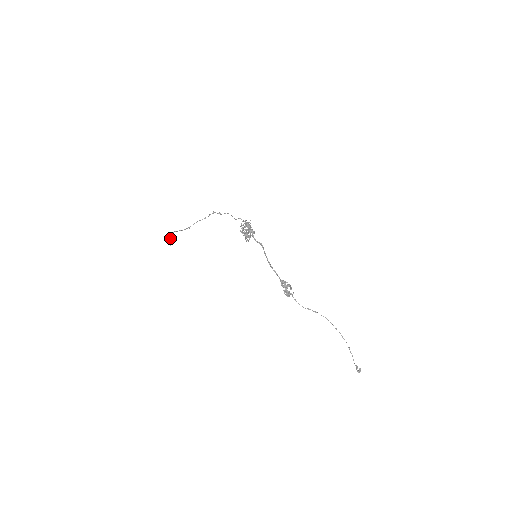
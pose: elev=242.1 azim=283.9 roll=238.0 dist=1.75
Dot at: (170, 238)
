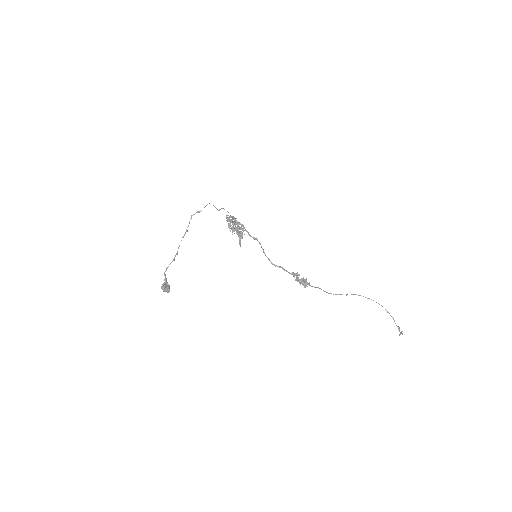
Dot at: (164, 289)
